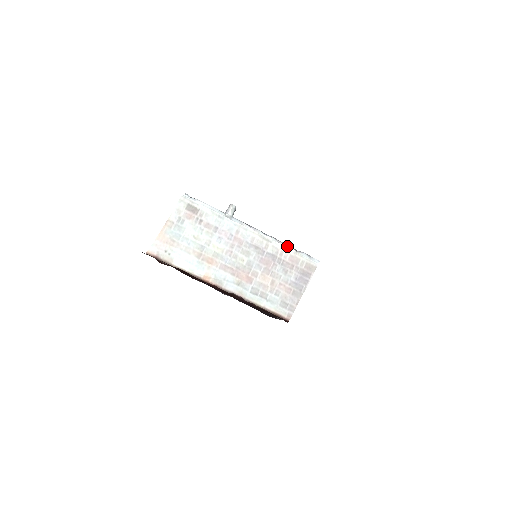
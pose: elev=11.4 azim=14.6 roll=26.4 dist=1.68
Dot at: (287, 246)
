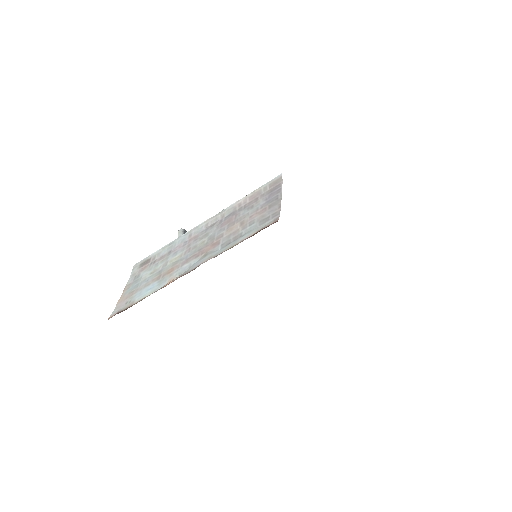
Dot at: (244, 198)
